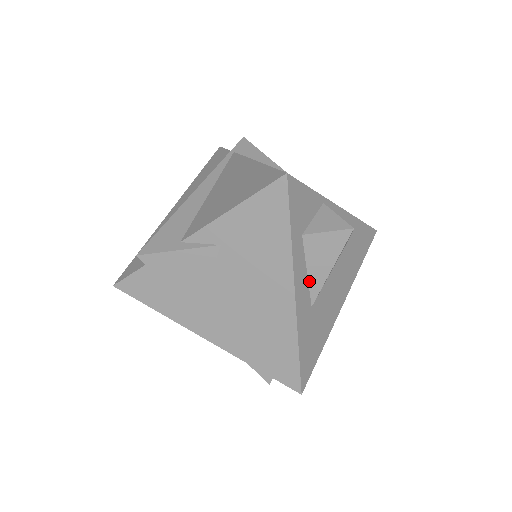
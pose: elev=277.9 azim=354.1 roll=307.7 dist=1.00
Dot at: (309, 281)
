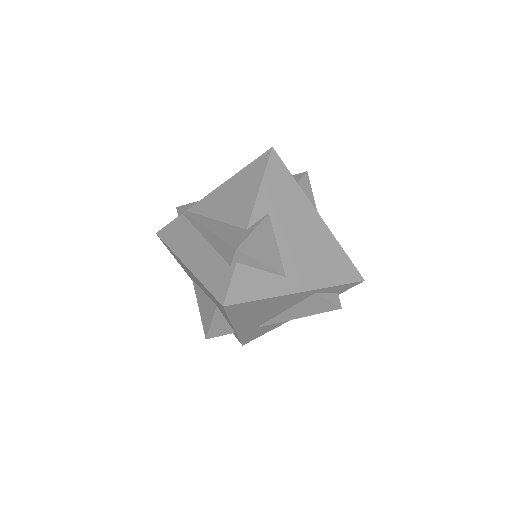
Dot at: occluded
